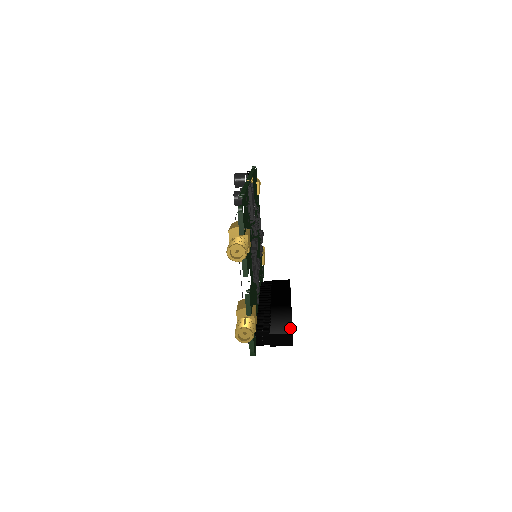
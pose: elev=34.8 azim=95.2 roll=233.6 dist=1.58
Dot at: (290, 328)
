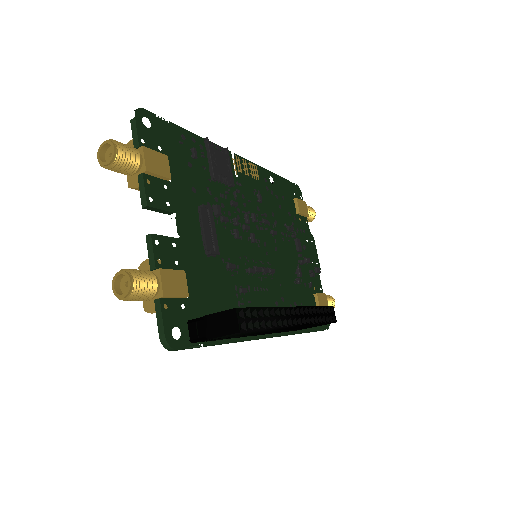
Dot at: (242, 308)
